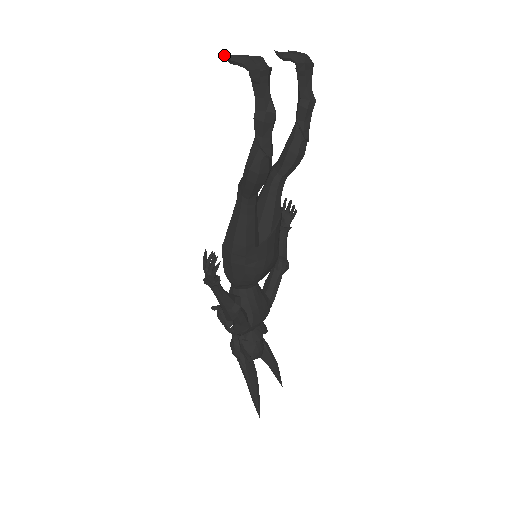
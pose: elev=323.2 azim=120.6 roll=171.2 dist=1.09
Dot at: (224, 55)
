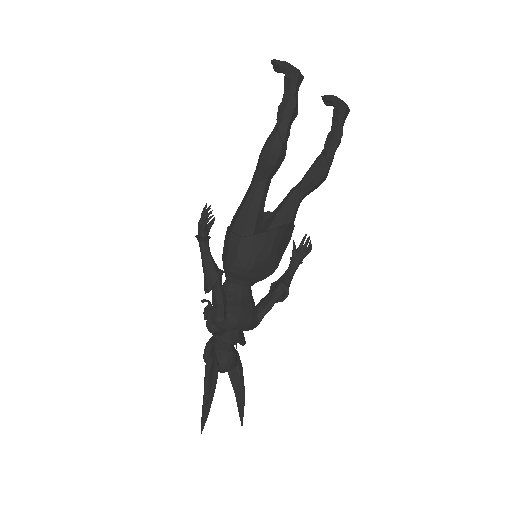
Dot at: (271, 60)
